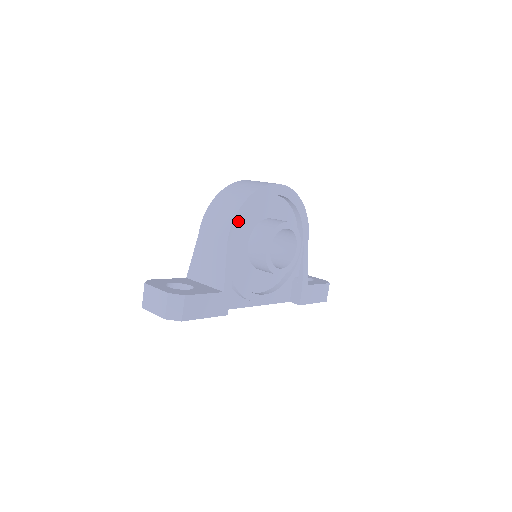
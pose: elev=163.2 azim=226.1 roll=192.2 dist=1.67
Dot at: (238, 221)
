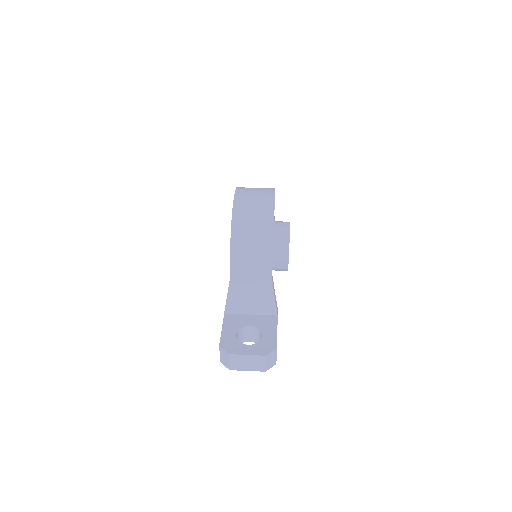
Dot at: occluded
